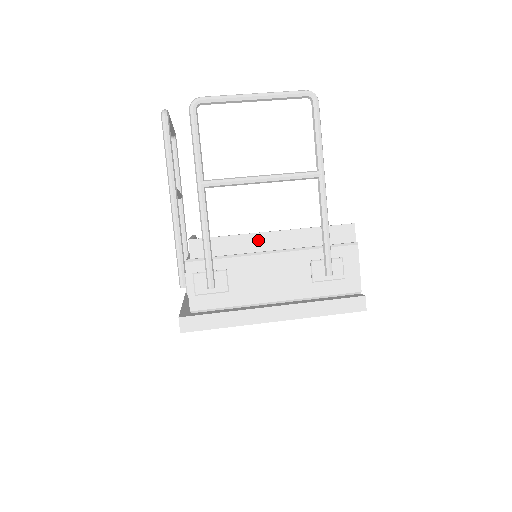
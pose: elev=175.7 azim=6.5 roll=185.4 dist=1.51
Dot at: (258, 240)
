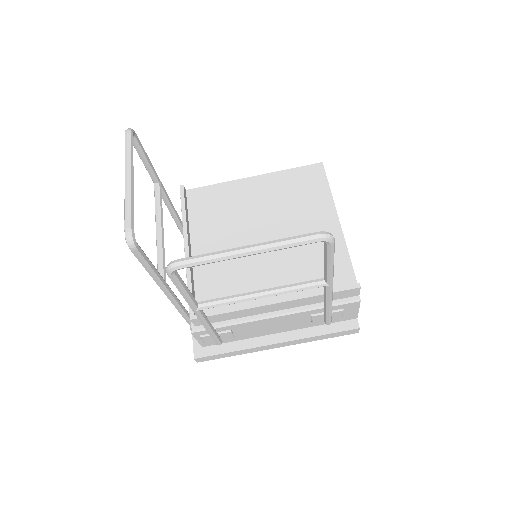
Dot at: (259, 309)
